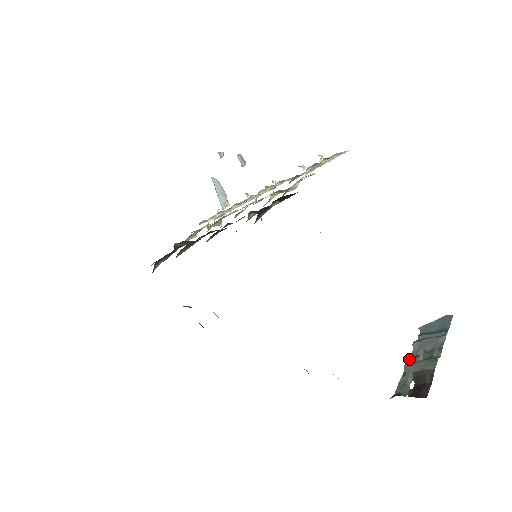
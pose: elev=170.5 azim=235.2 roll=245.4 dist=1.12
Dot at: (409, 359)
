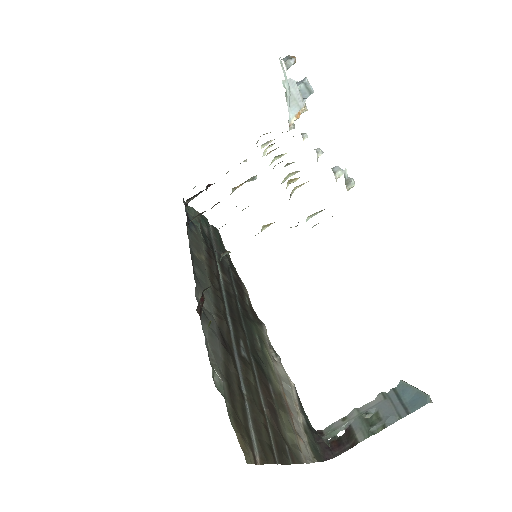
Dot at: (361, 407)
